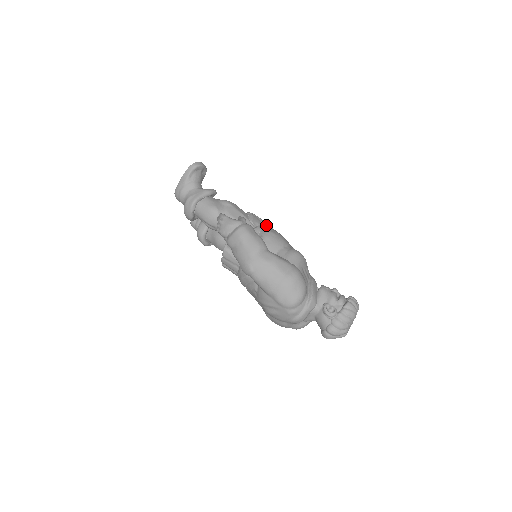
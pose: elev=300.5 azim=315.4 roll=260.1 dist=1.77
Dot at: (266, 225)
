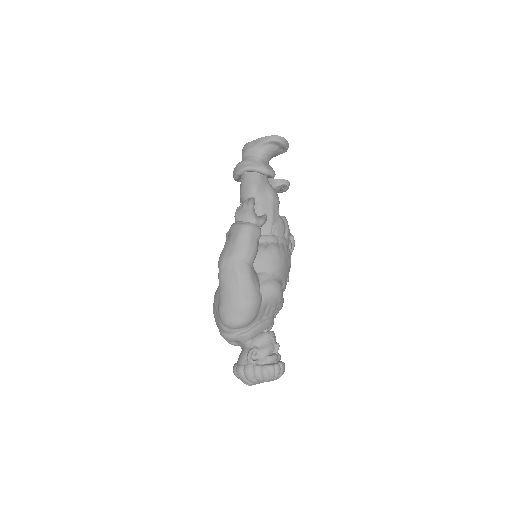
Dot at: (285, 241)
